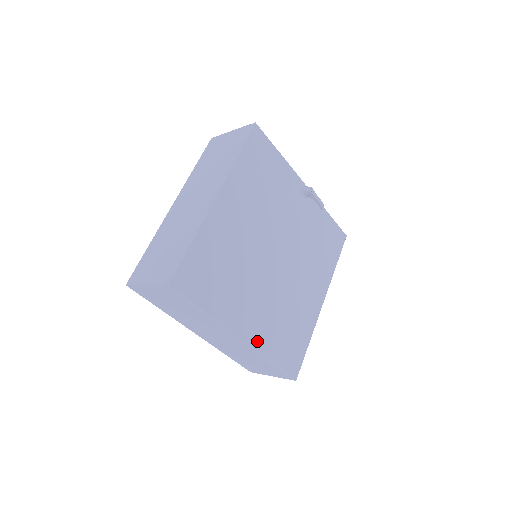
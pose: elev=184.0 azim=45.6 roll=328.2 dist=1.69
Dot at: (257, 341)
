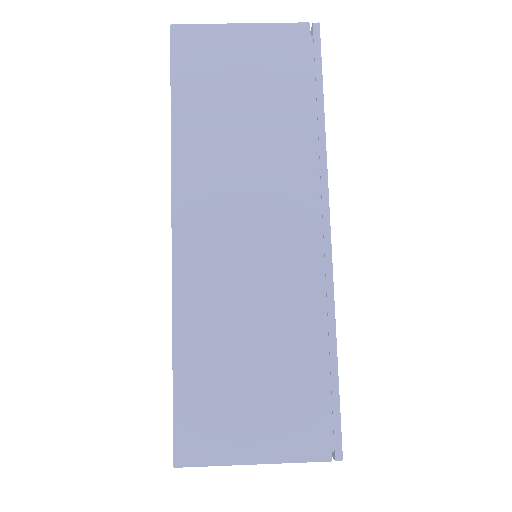
Dot at: occluded
